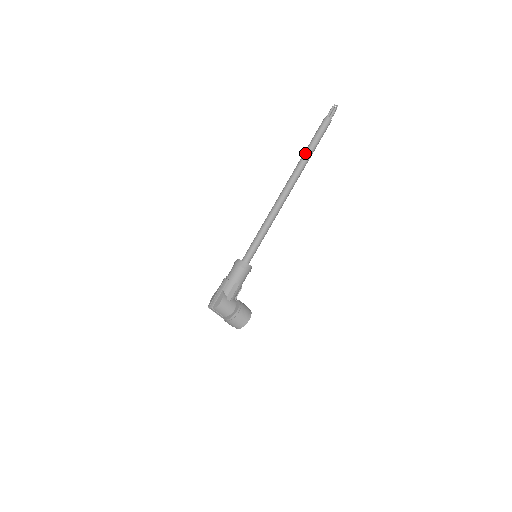
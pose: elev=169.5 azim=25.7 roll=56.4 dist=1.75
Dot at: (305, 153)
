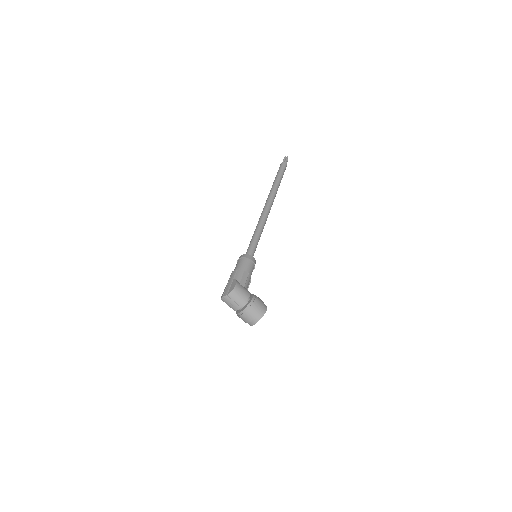
Dot at: (274, 183)
